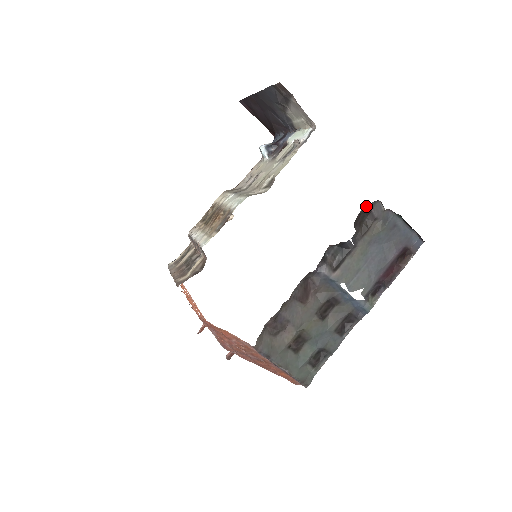
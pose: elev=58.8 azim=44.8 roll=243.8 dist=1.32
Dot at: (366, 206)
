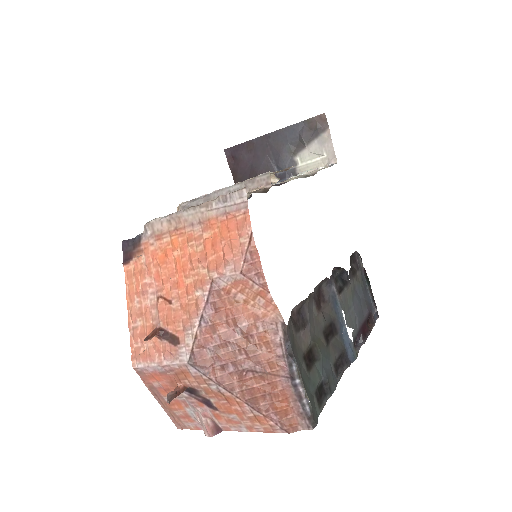
Dot at: (355, 252)
